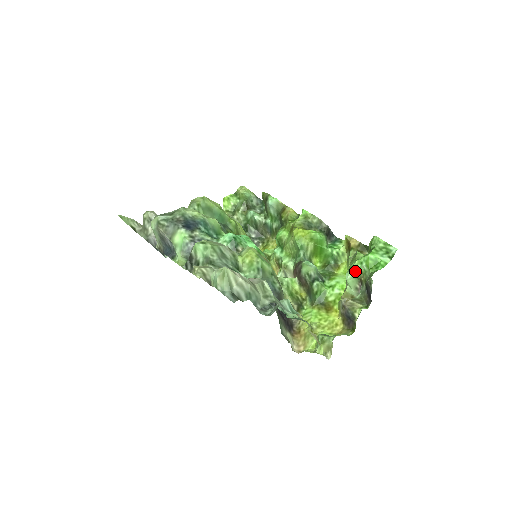
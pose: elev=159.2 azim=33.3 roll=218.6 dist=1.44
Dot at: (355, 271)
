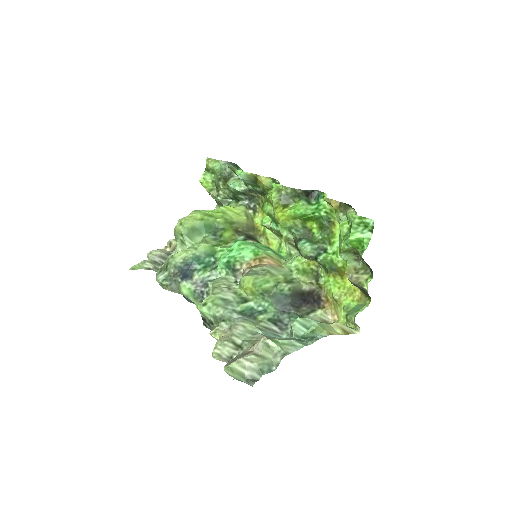
Dot at: (345, 252)
